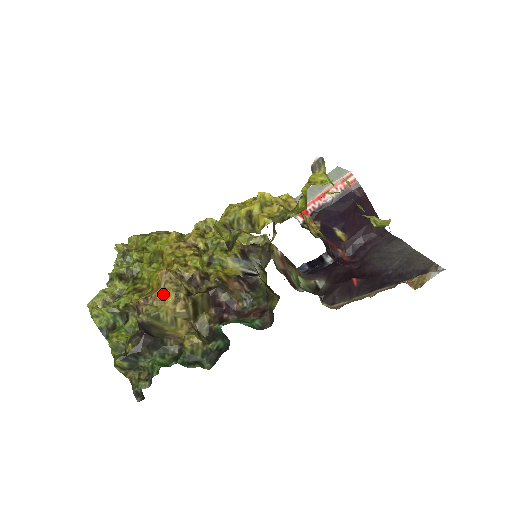
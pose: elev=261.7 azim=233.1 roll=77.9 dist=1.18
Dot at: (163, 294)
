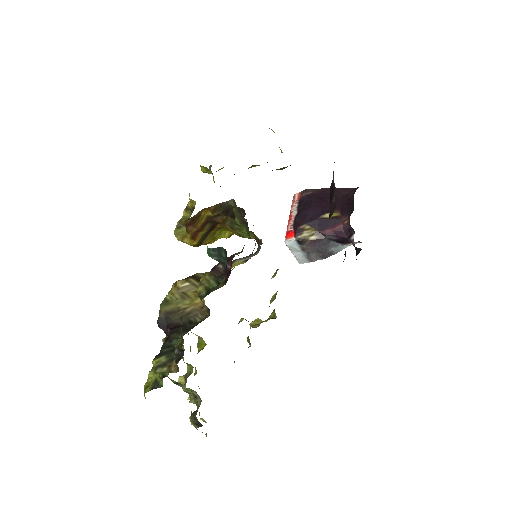
Dot at: occluded
